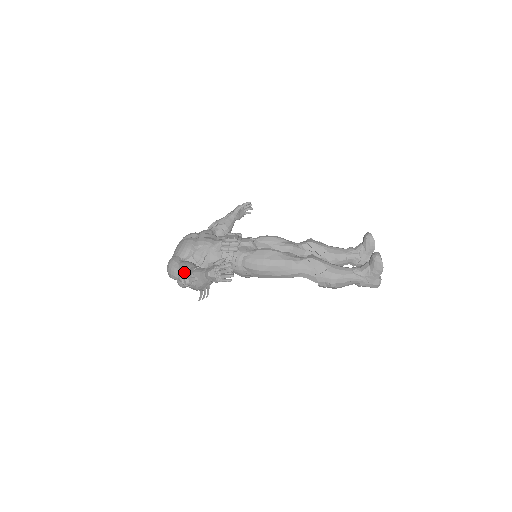
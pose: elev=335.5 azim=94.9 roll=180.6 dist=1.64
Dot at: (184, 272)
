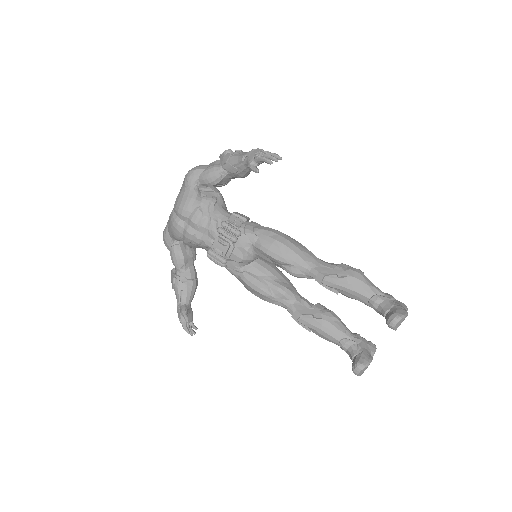
Dot at: (173, 264)
